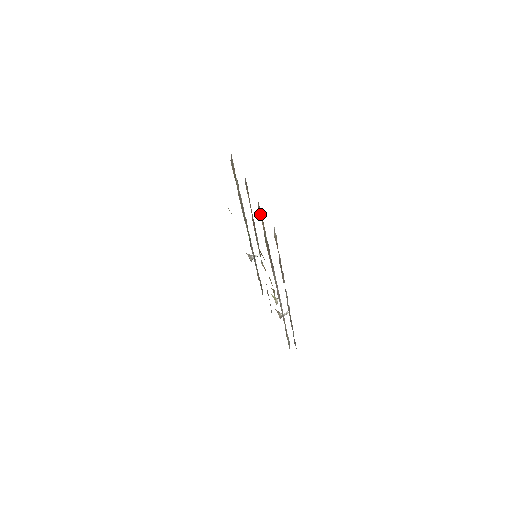
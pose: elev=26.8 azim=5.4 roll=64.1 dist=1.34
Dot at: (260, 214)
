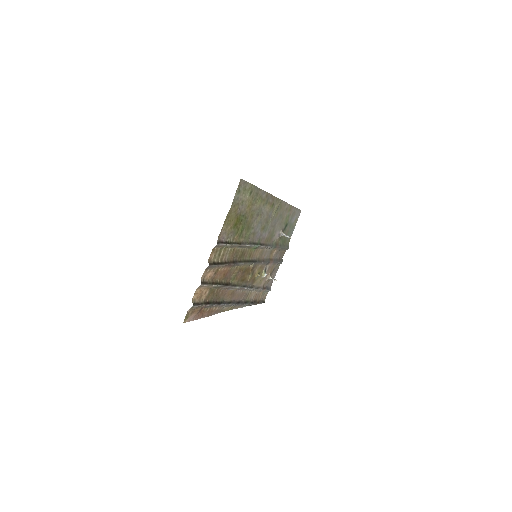
Dot at: (202, 288)
